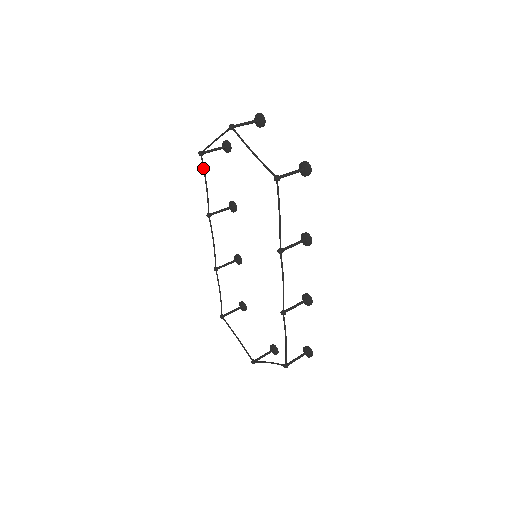
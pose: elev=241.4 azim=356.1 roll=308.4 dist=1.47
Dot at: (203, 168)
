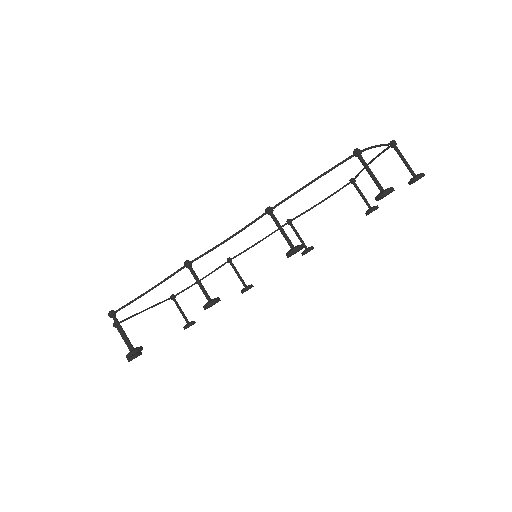
Dot at: (338, 190)
